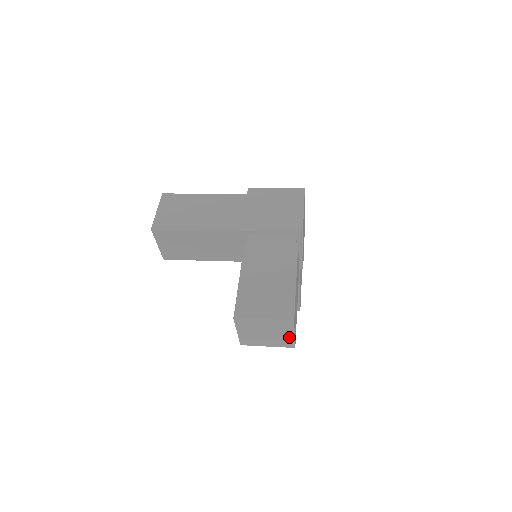
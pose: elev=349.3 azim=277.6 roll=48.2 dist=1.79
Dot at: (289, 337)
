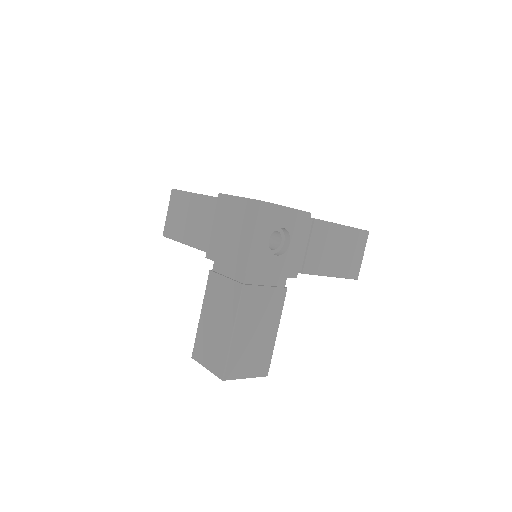
Dot at: occluded
